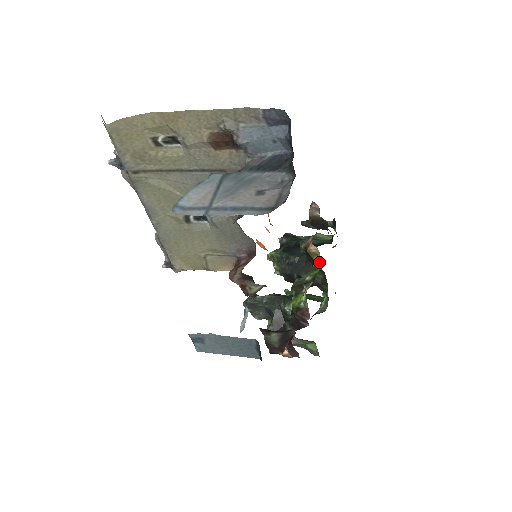
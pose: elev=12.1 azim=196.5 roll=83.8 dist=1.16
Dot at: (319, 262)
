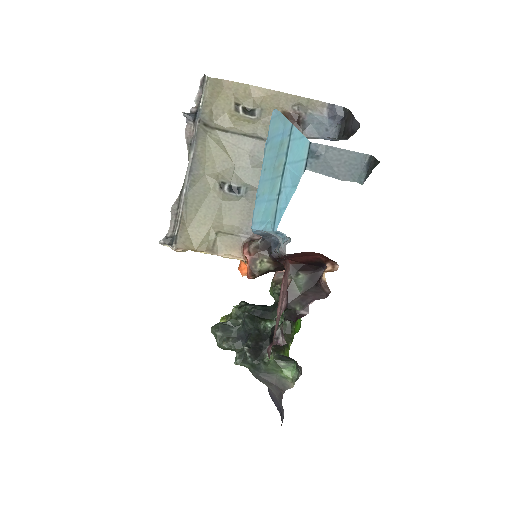
Dot at: occluded
